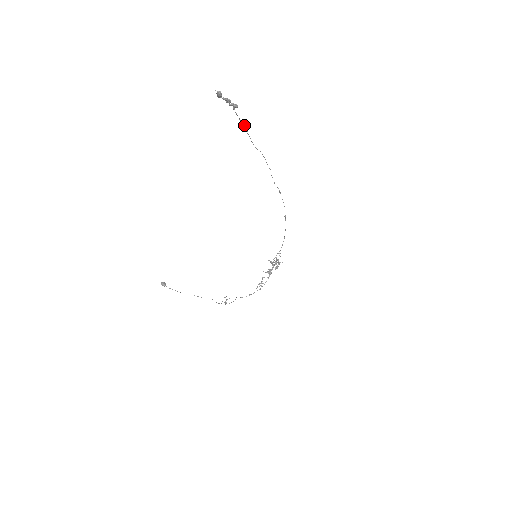
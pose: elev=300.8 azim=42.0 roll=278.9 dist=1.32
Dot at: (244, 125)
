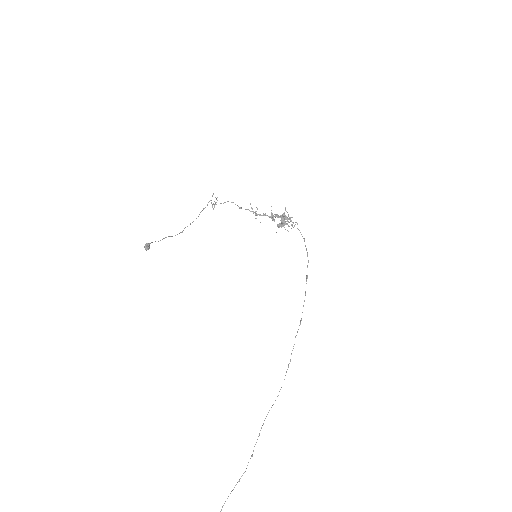
Dot at: occluded
